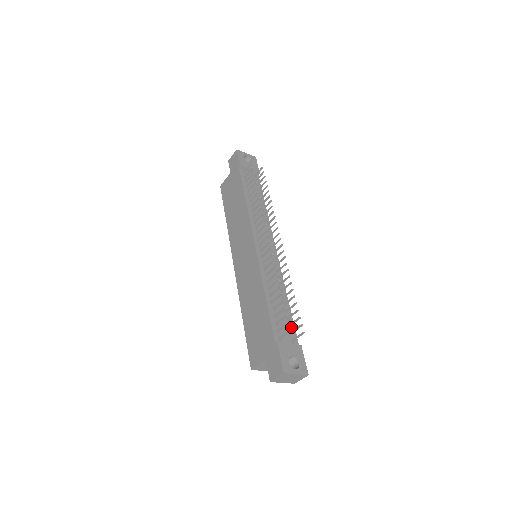
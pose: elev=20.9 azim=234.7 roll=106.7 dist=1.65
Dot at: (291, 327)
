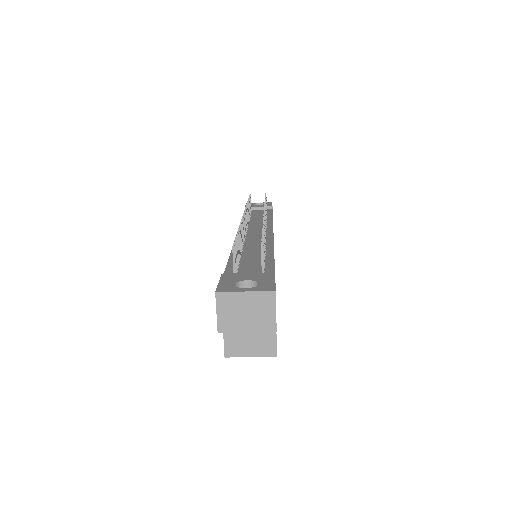
Dot at: (266, 267)
